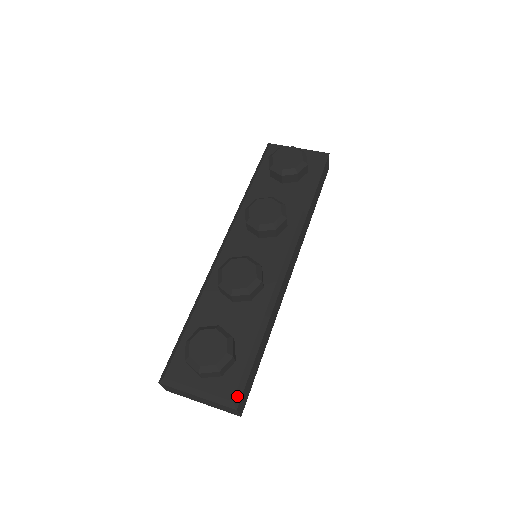
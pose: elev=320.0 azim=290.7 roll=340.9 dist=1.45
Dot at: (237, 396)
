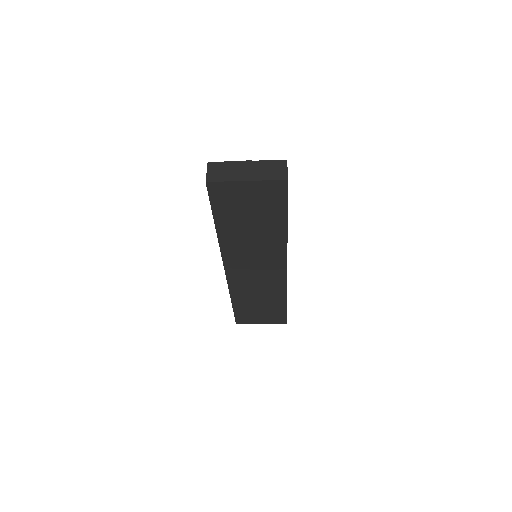
Dot at: occluded
